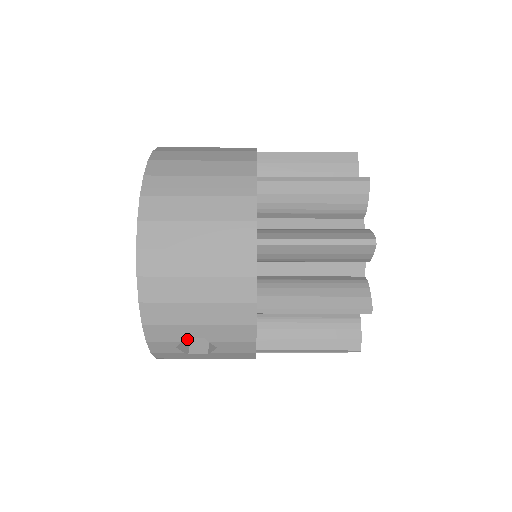
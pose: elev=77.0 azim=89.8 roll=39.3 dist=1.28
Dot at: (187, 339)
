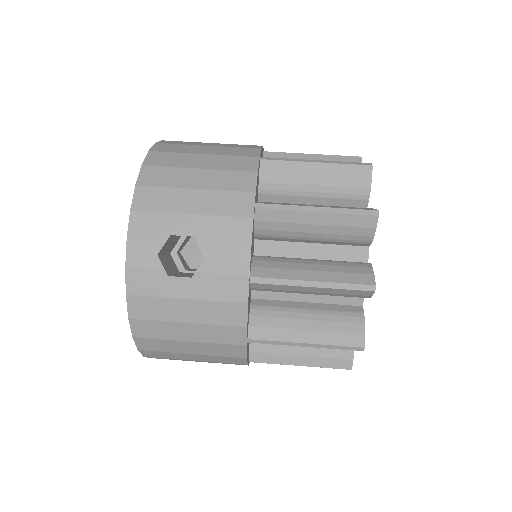
Dot at: (170, 270)
